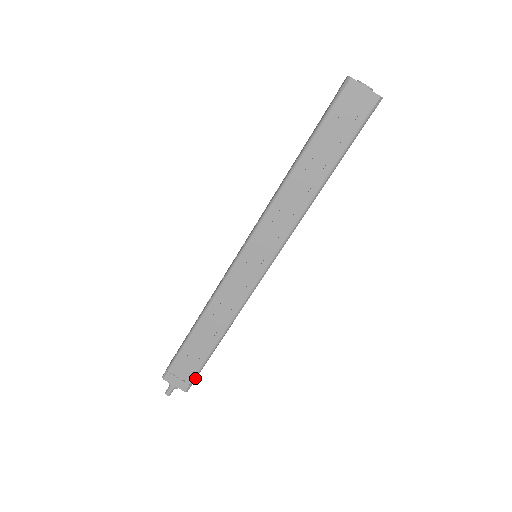
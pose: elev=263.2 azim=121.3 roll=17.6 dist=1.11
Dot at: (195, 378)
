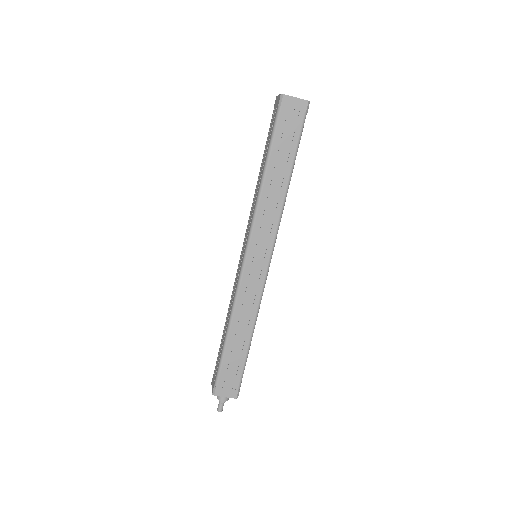
Dot at: (241, 382)
